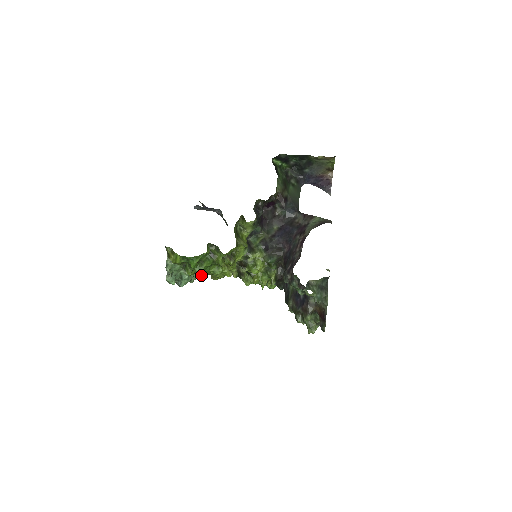
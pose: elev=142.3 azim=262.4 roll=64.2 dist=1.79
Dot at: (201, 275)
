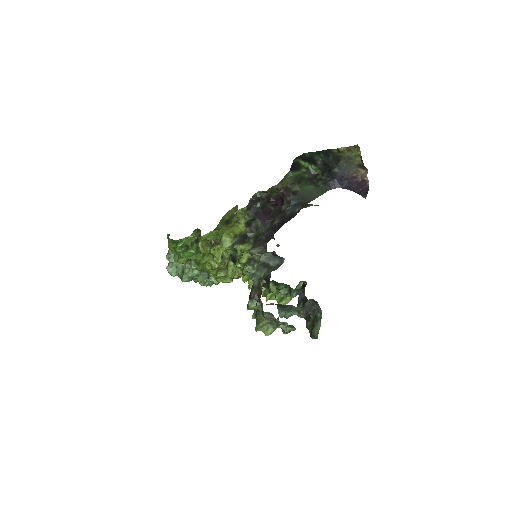
Dot at: (197, 269)
